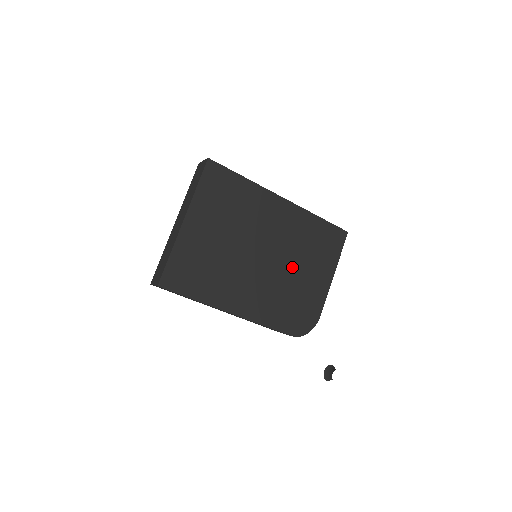
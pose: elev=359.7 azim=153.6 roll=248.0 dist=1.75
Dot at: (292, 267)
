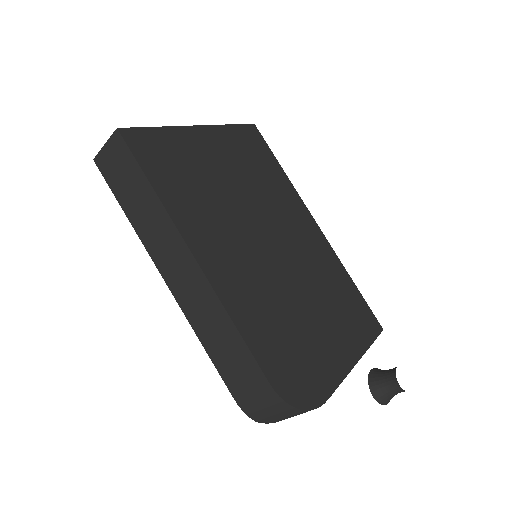
Dot at: (305, 295)
